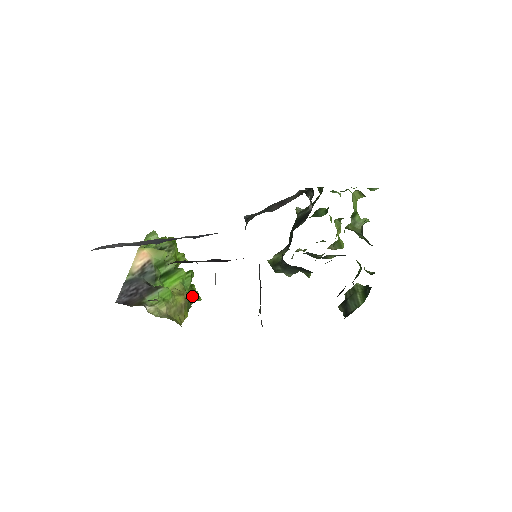
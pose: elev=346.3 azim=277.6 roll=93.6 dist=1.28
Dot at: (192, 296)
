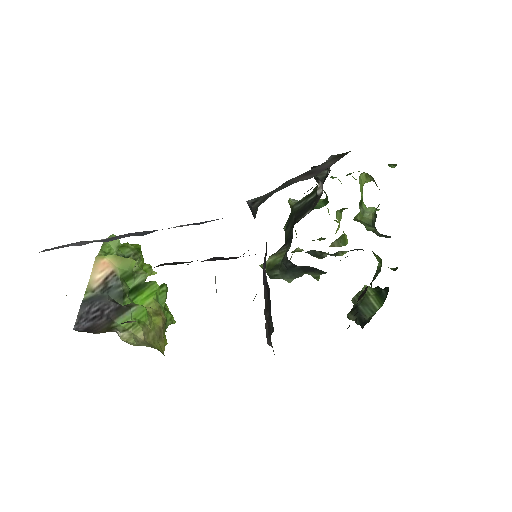
Dot at: occluded
